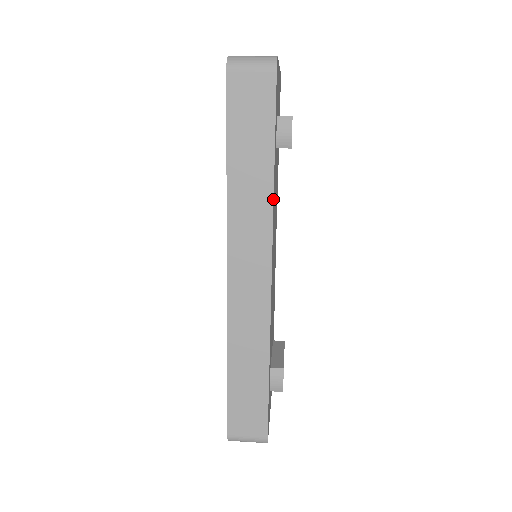
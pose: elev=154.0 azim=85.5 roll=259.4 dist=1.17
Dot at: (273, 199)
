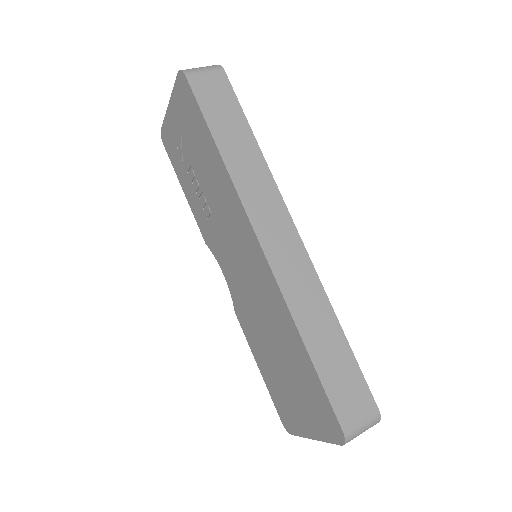
Dot at: (267, 164)
